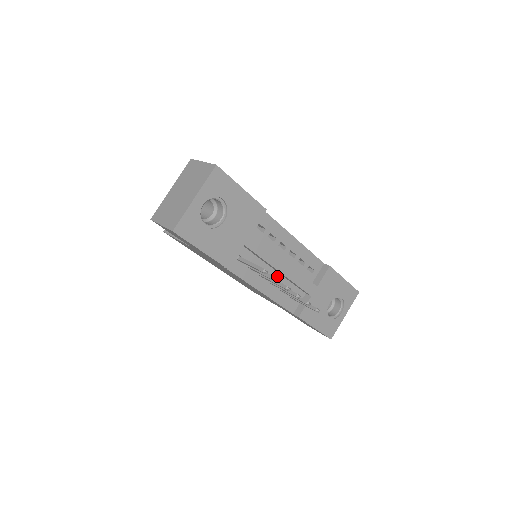
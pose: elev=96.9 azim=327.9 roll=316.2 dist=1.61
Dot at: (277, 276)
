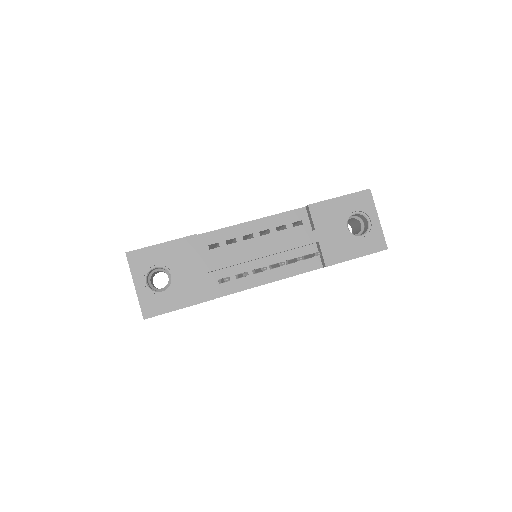
Dot at: (270, 259)
